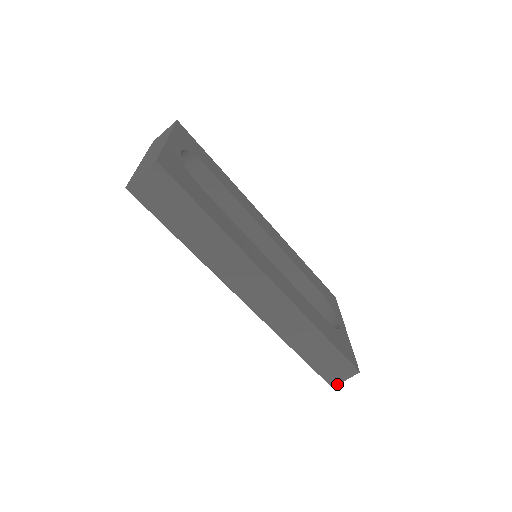
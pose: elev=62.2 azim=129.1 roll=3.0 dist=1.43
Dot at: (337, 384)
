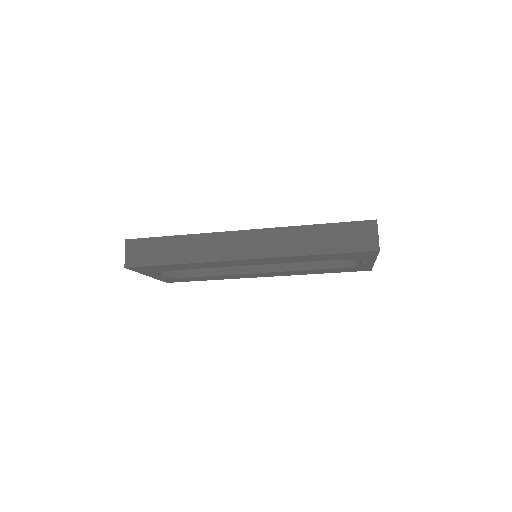
Dot at: (378, 245)
